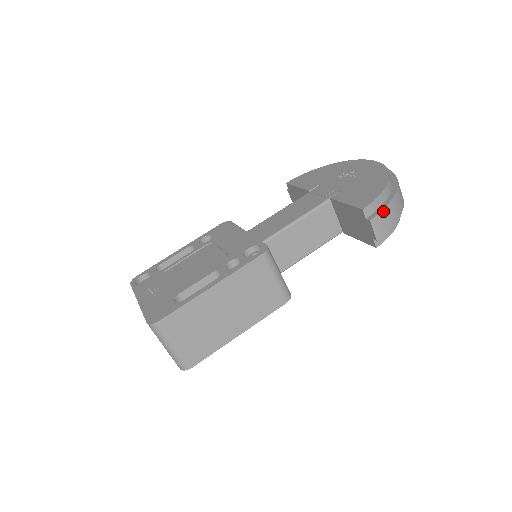
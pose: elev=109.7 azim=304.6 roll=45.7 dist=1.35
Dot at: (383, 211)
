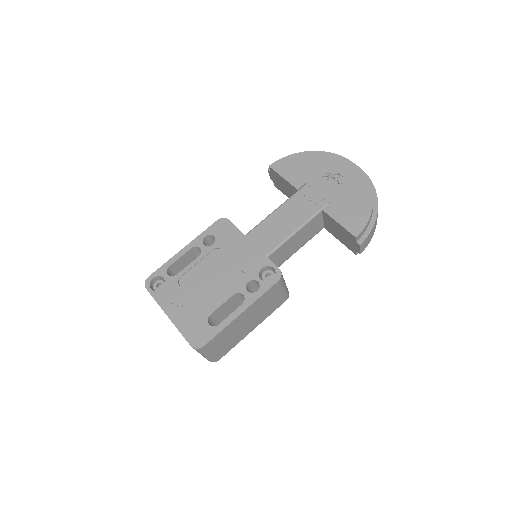
Dot at: (369, 234)
